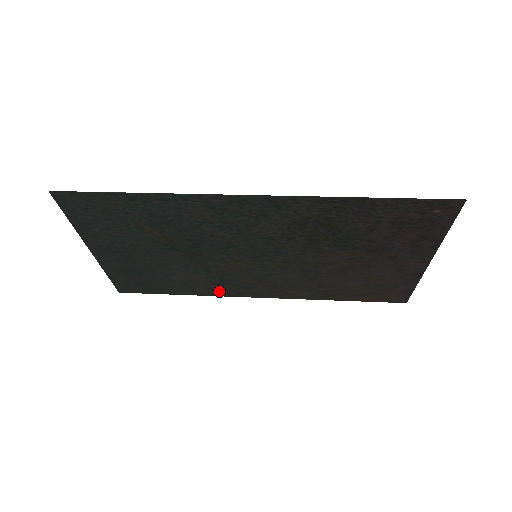
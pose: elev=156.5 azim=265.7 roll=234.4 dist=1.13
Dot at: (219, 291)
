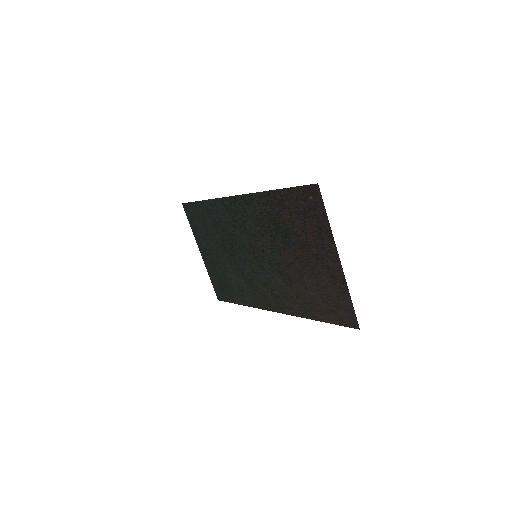
Dot at: (255, 301)
